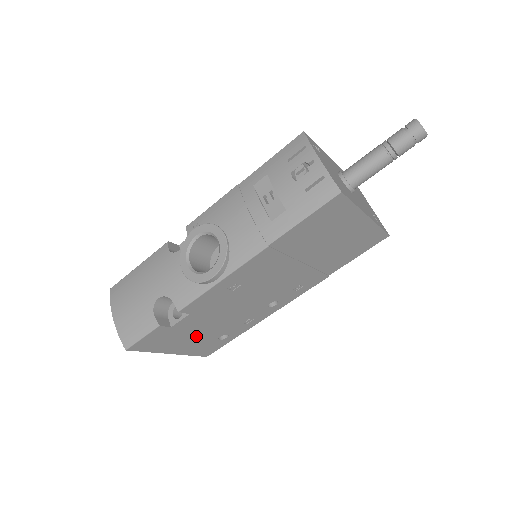
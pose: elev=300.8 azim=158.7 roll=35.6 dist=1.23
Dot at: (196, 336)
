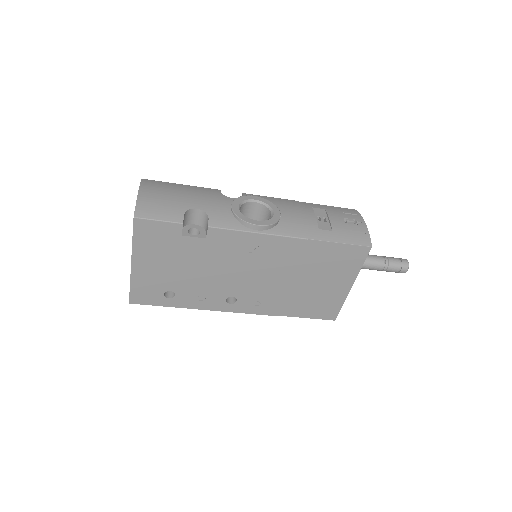
Dot at: (168, 268)
